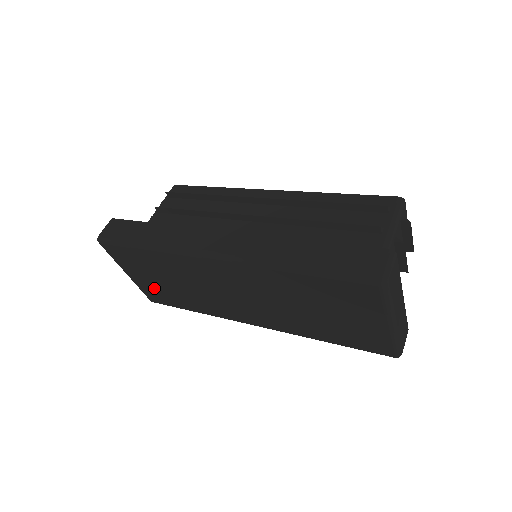
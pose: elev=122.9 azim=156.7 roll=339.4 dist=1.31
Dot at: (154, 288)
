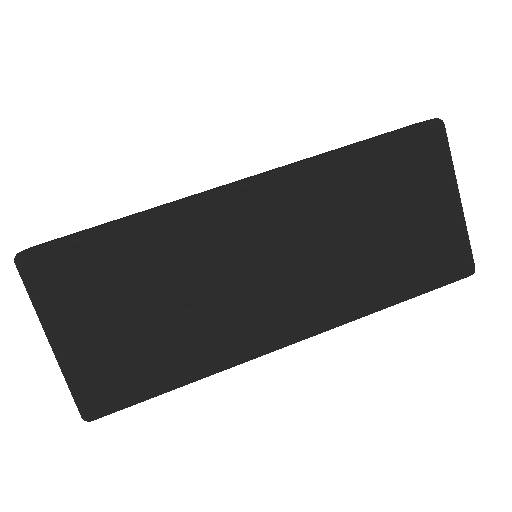
Dot at: (110, 354)
